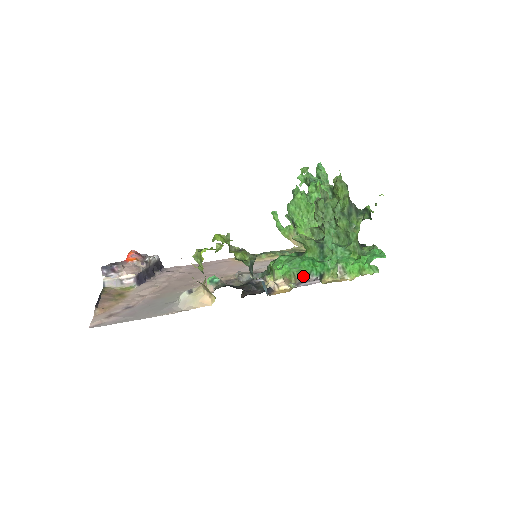
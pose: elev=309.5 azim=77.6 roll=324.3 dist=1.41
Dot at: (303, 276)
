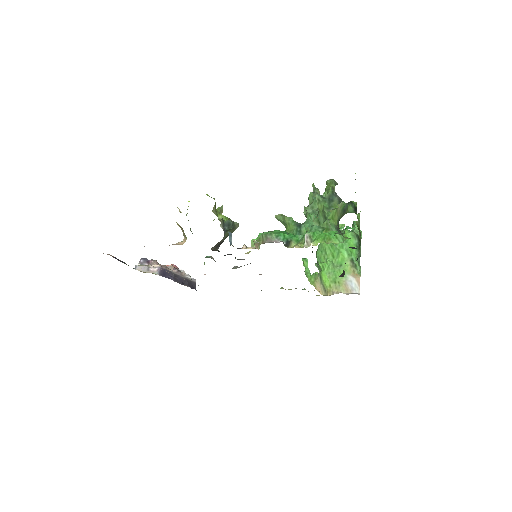
Dot at: (269, 237)
